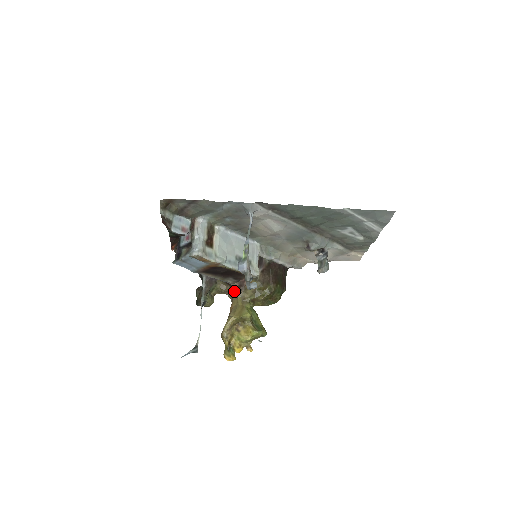
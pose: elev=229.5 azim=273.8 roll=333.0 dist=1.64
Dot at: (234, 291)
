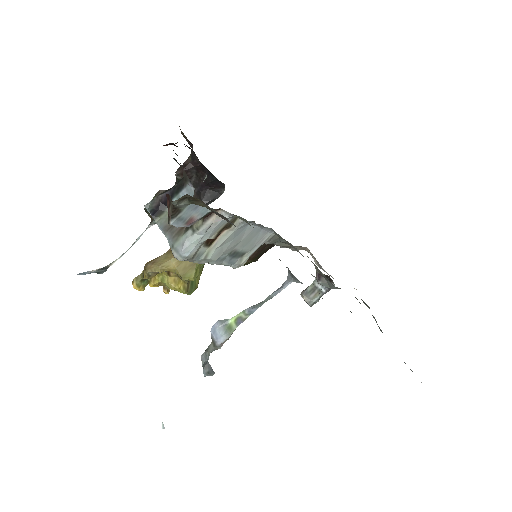
Dot at: occluded
